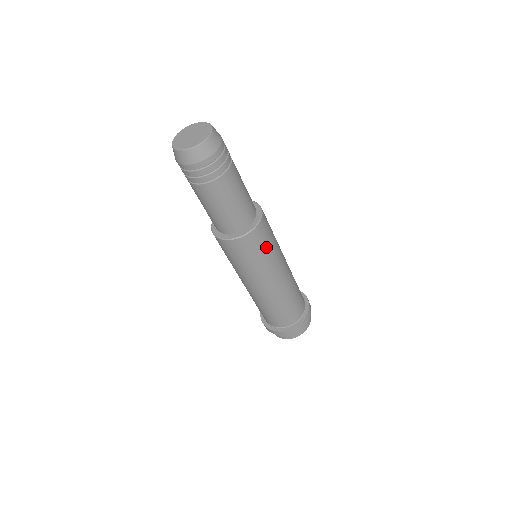
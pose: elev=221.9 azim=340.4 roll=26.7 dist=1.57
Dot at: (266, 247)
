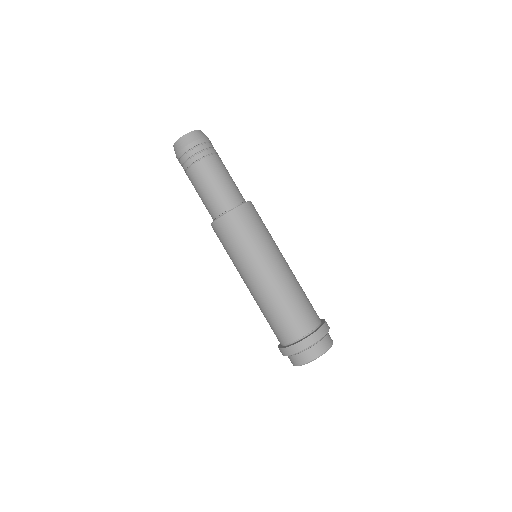
Dot at: (246, 233)
